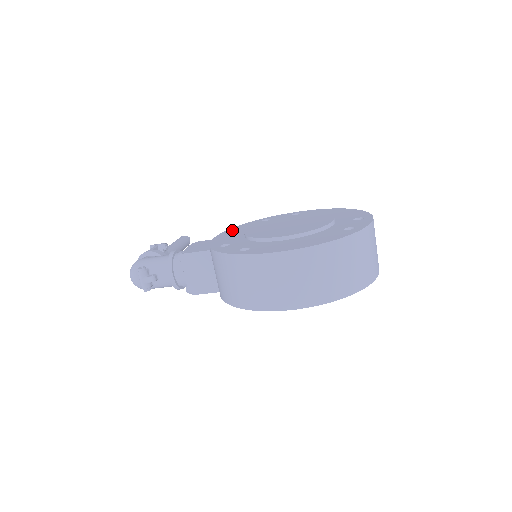
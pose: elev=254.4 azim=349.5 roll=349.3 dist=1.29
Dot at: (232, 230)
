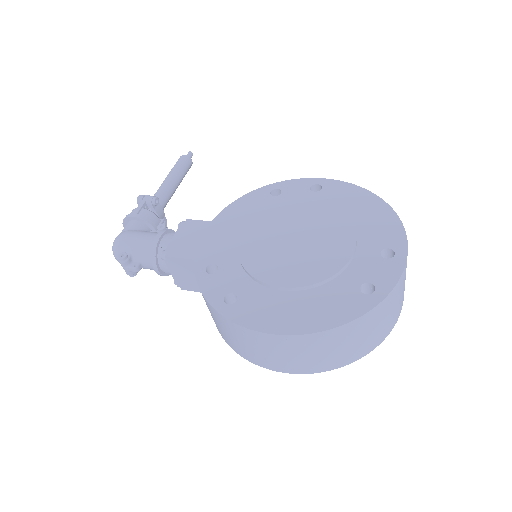
Dot at: (230, 213)
